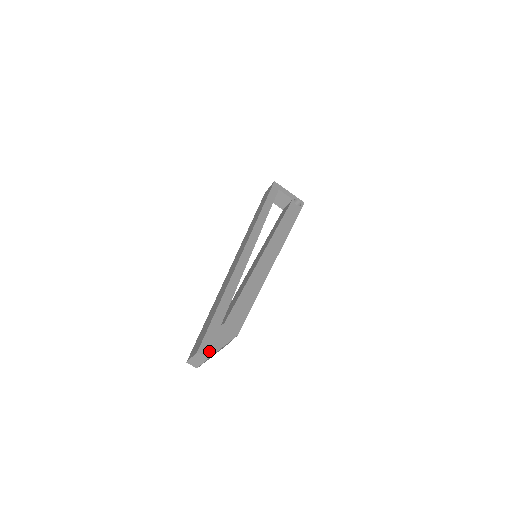
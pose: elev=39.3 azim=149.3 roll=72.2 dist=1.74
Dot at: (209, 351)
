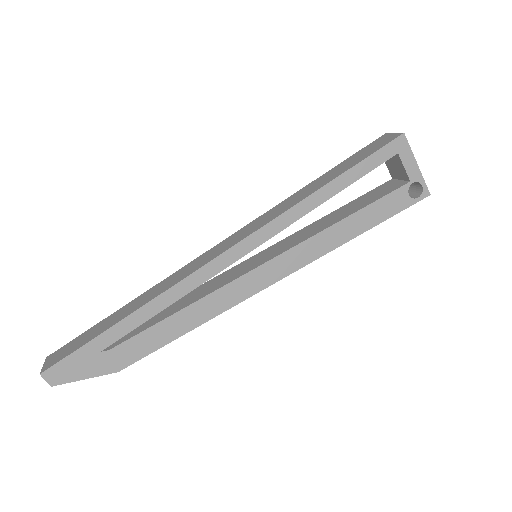
Dot at: (59, 378)
